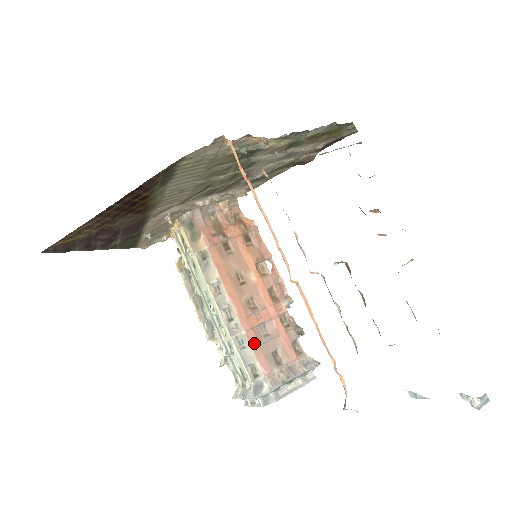
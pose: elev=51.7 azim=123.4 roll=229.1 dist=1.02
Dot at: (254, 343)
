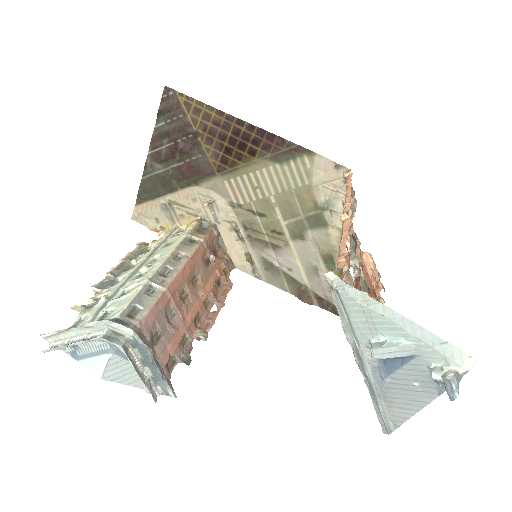
Dot at: (161, 303)
